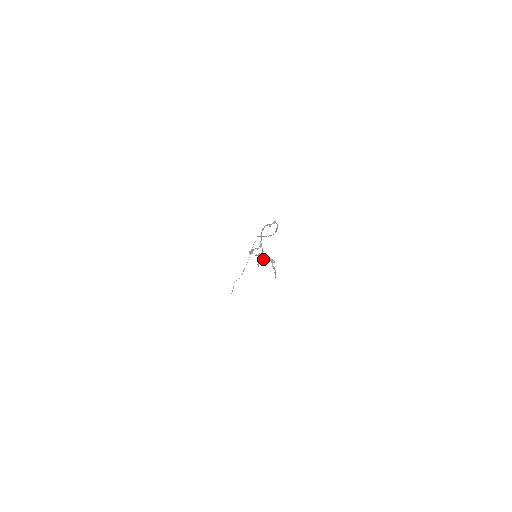
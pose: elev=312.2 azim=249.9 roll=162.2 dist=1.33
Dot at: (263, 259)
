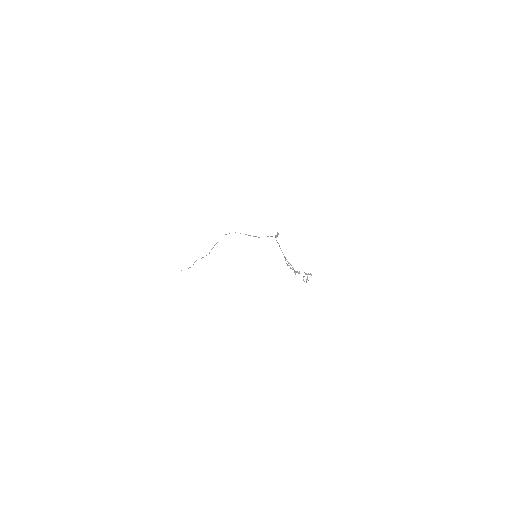
Dot at: (296, 272)
